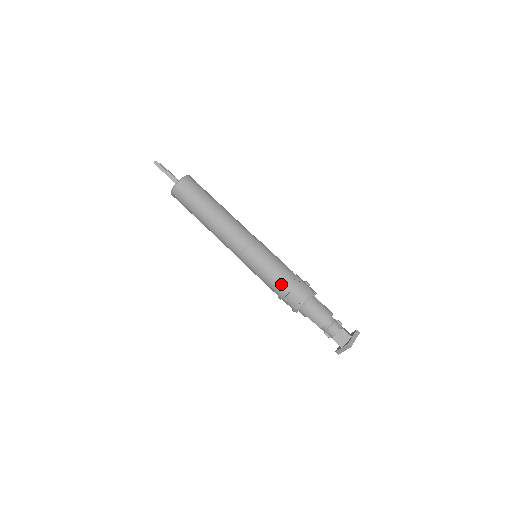
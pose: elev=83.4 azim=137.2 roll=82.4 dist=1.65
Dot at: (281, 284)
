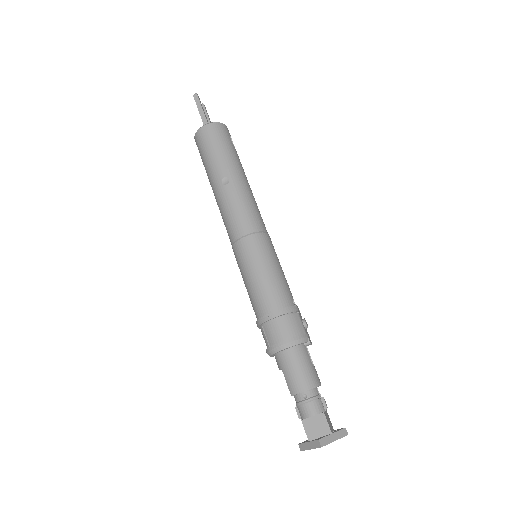
Dot at: (267, 304)
